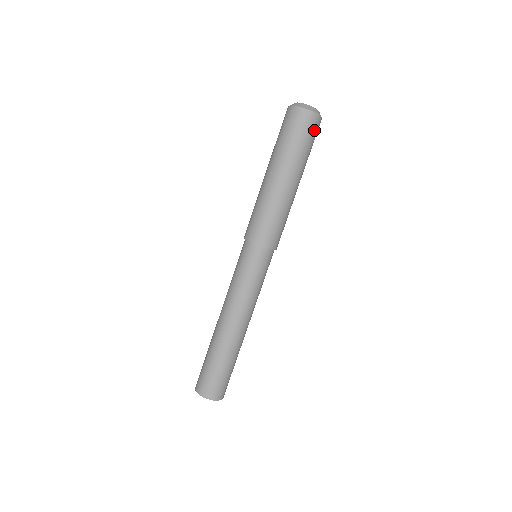
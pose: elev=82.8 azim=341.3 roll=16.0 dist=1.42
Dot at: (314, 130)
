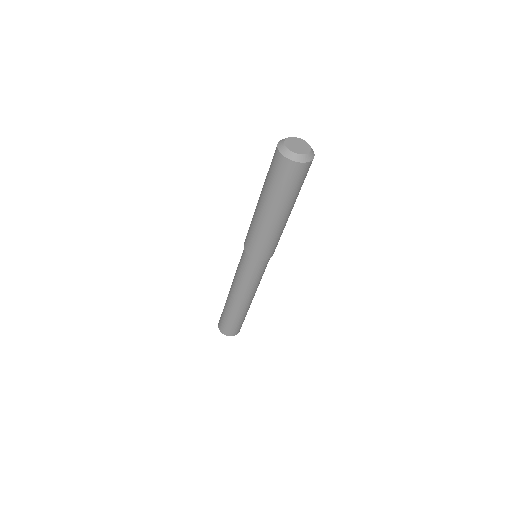
Dot at: (293, 175)
